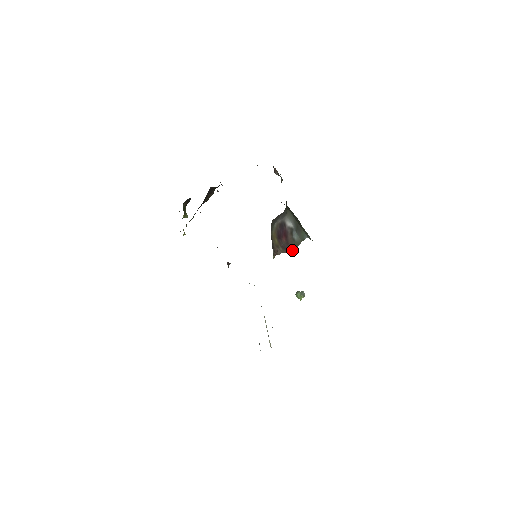
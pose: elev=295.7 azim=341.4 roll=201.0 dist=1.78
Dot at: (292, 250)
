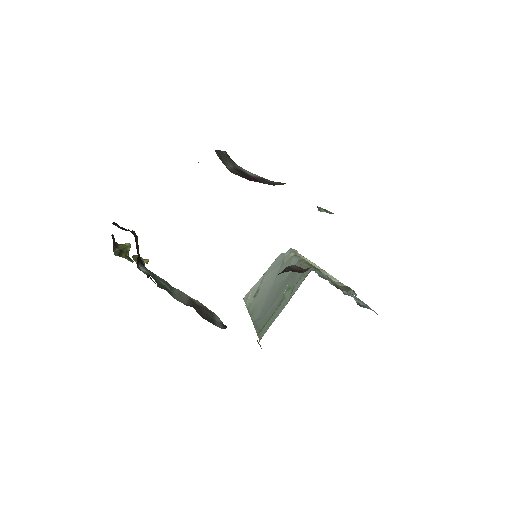
Dot at: occluded
